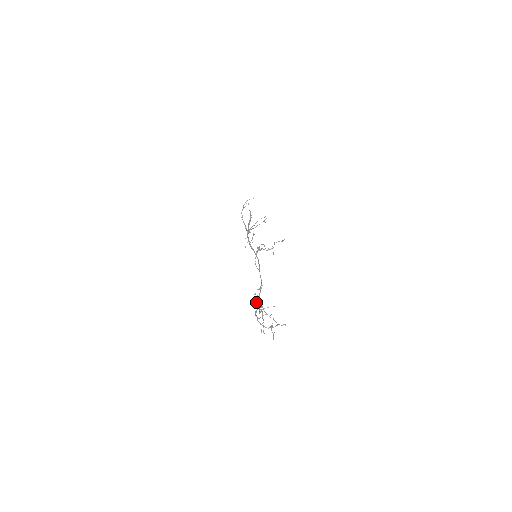
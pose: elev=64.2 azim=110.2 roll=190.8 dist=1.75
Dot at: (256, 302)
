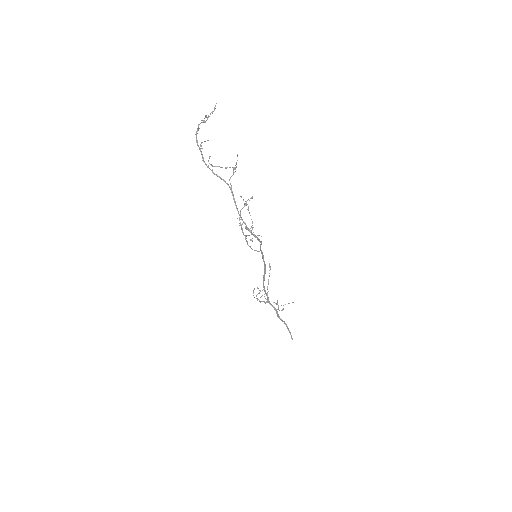
Dot at: occluded
